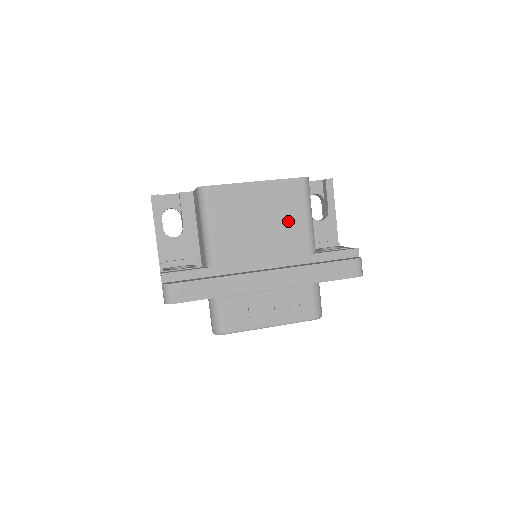
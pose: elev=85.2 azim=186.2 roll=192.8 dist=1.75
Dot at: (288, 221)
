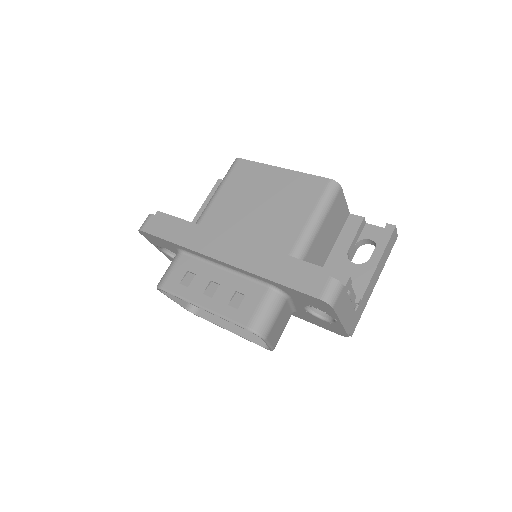
Dot at: (288, 213)
